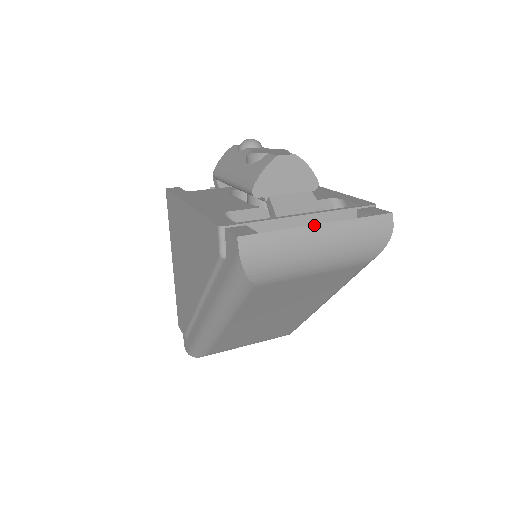
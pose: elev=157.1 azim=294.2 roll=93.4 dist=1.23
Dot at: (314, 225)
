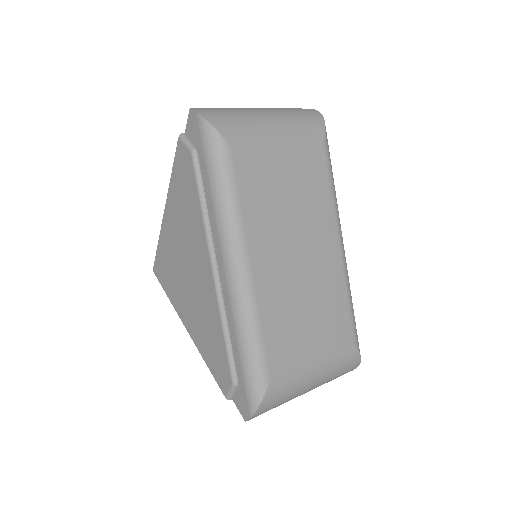
Dot at: (251, 109)
